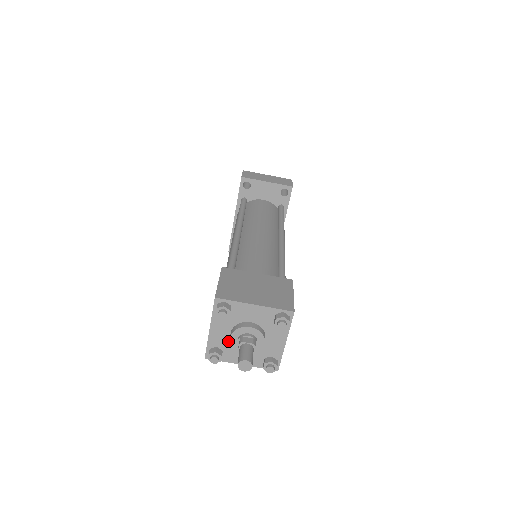
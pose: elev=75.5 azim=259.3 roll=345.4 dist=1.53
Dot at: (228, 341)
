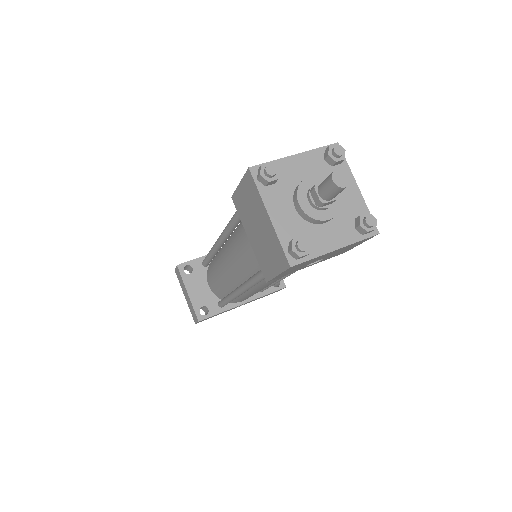
Dot at: (293, 183)
